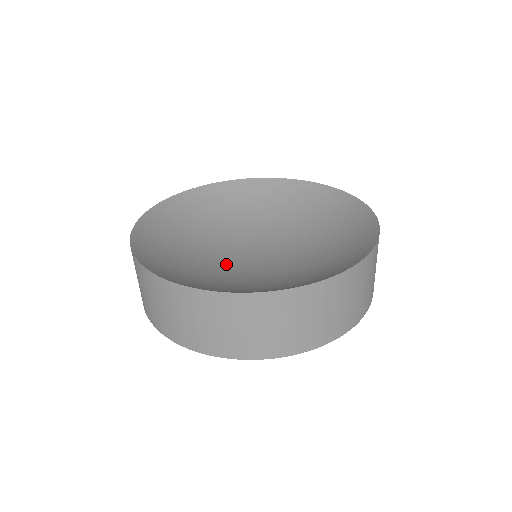
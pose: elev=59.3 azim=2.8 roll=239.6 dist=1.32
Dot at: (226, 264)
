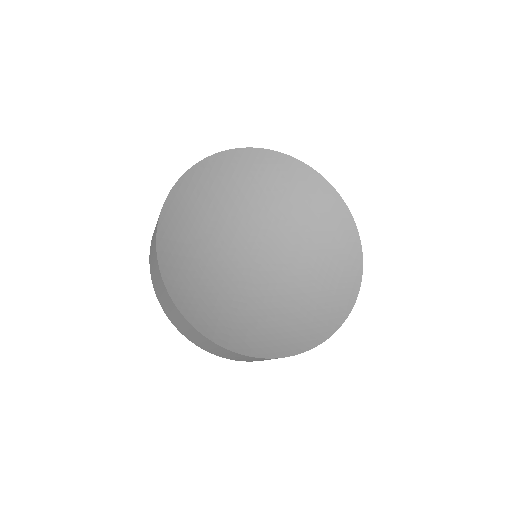
Dot at: (253, 286)
